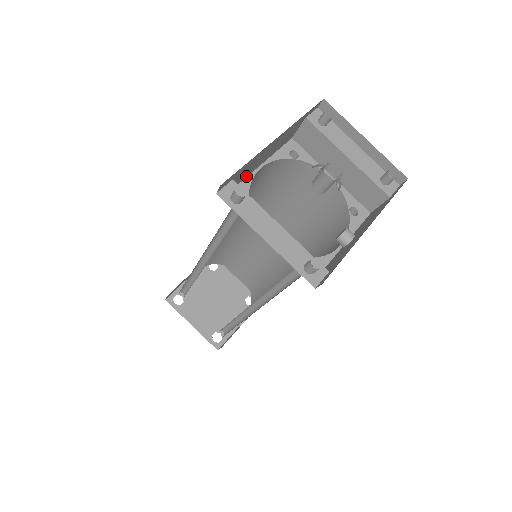
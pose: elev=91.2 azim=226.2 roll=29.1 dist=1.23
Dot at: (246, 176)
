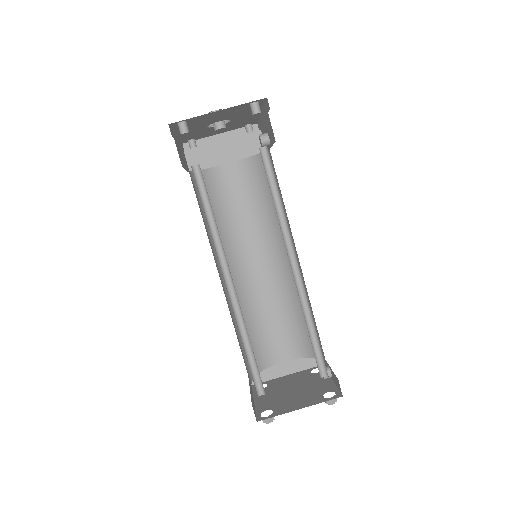
Dot at: (184, 167)
